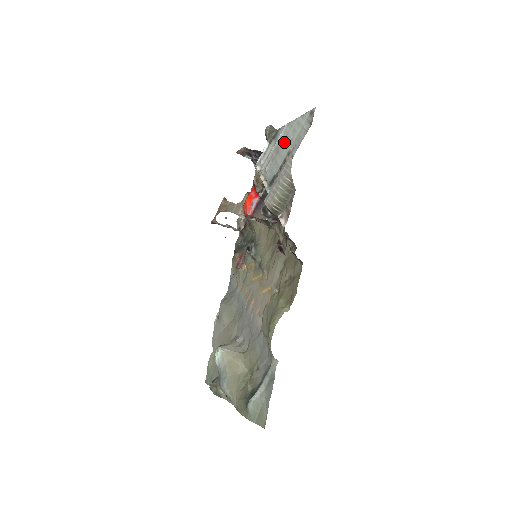
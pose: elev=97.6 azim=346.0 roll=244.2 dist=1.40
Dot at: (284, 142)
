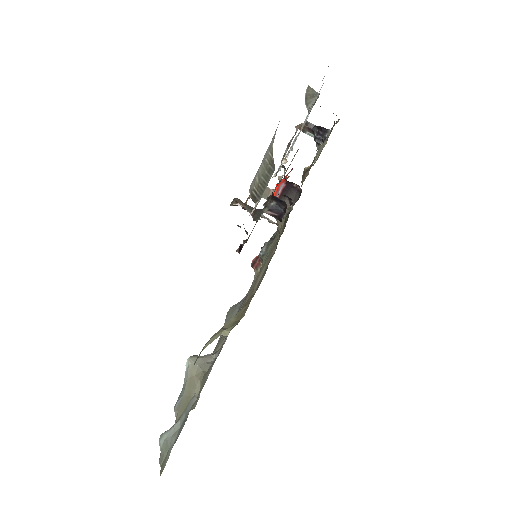
Dot at: occluded
